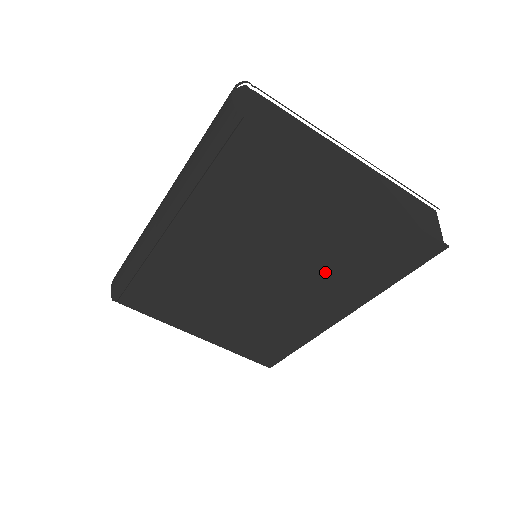
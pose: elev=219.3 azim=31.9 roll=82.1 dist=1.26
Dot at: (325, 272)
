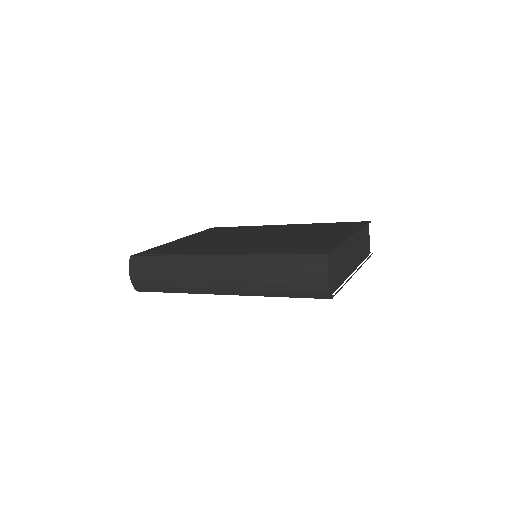
Dot at: occluded
